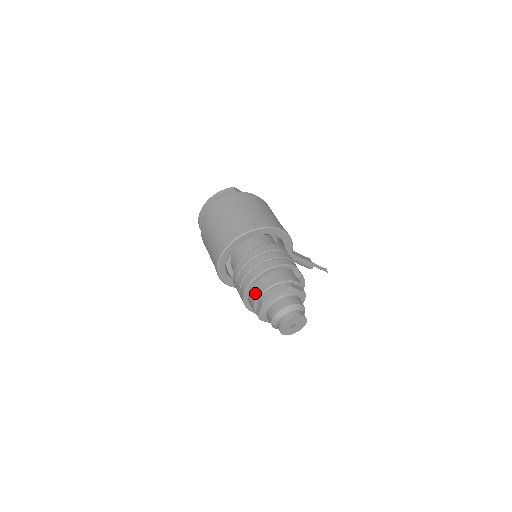
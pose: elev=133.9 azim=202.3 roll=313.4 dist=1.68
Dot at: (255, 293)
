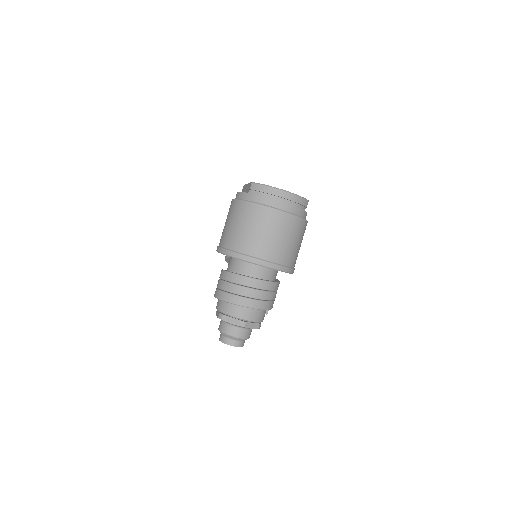
Dot at: (241, 313)
